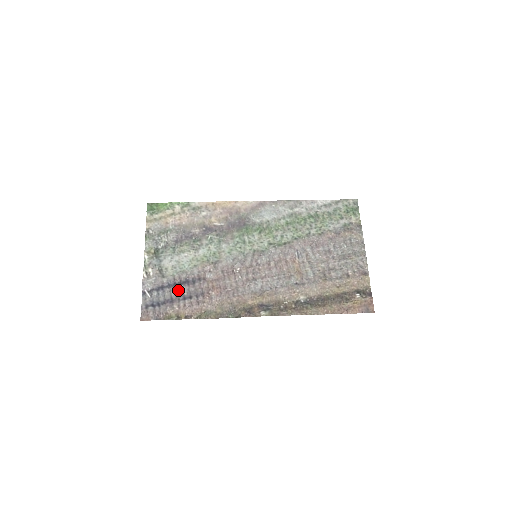
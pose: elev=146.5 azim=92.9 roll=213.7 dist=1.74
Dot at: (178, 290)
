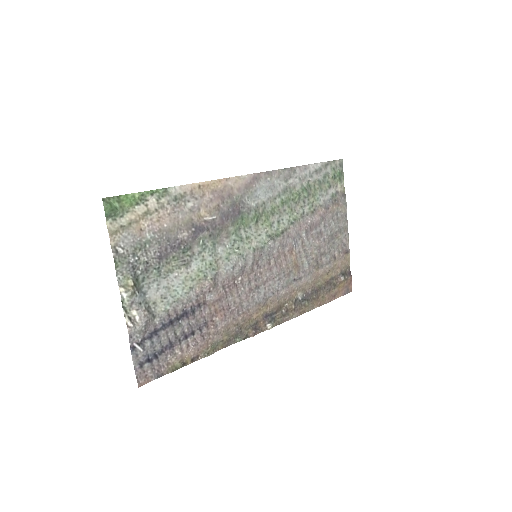
Dot at: (176, 329)
